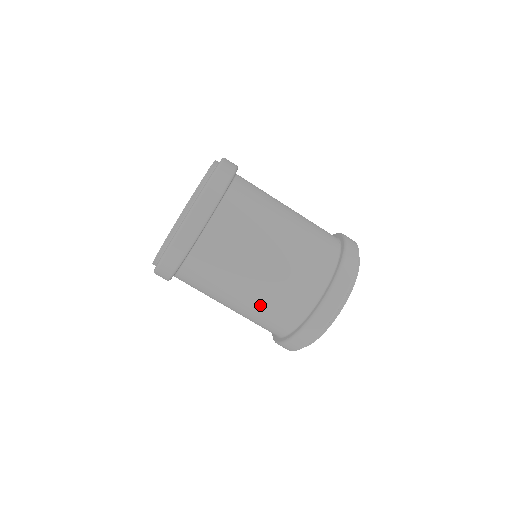
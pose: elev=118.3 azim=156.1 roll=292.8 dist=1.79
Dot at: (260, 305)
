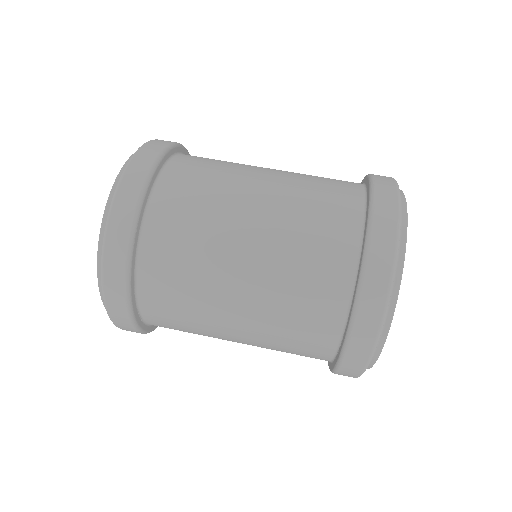
Dot at: occluded
